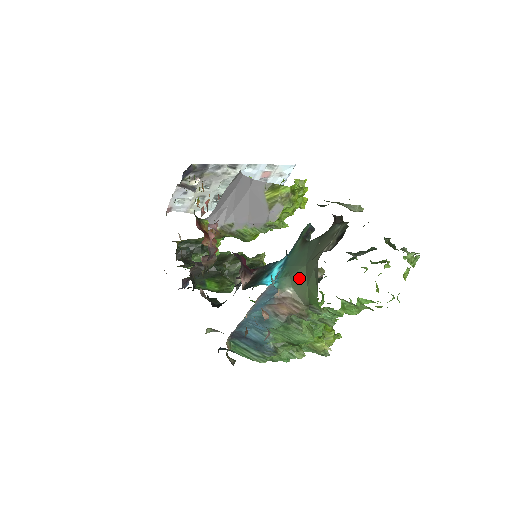
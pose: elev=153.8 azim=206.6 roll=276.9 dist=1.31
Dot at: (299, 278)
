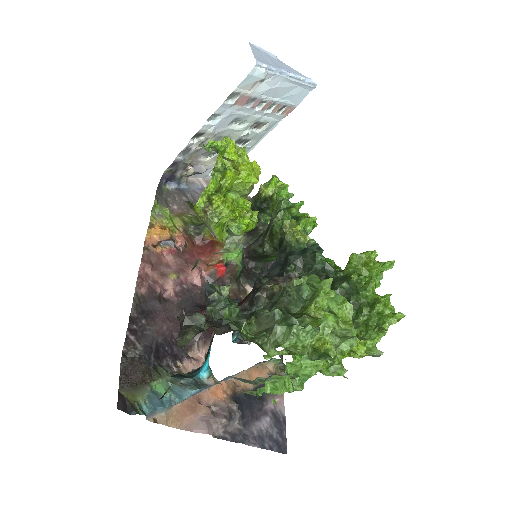
Dot at: occluded
